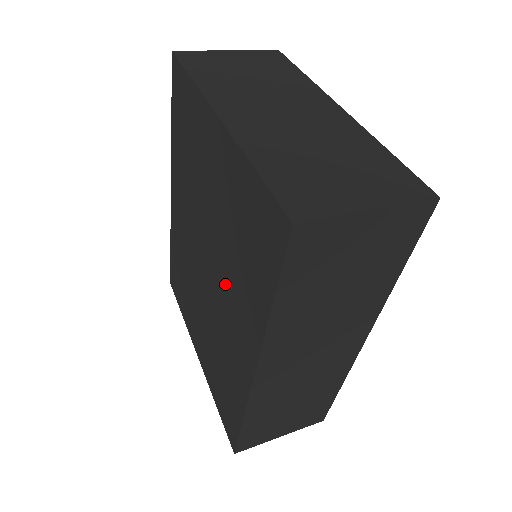
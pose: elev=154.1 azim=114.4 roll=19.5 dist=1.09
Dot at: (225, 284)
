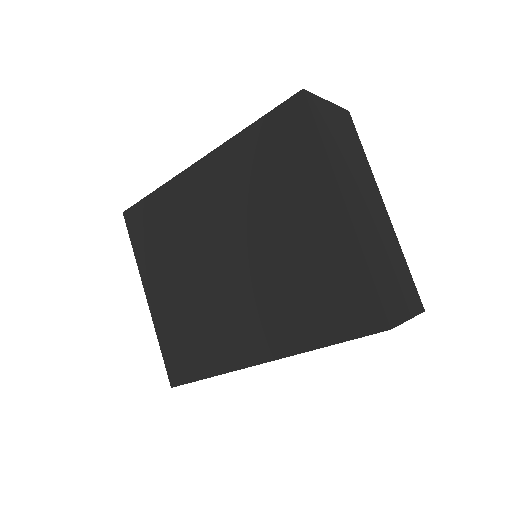
Dot at: (259, 293)
